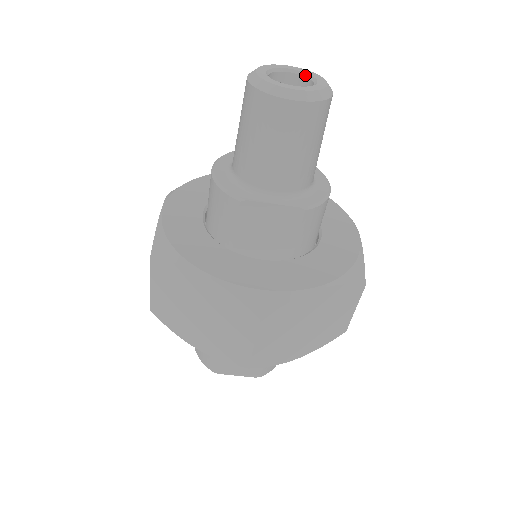
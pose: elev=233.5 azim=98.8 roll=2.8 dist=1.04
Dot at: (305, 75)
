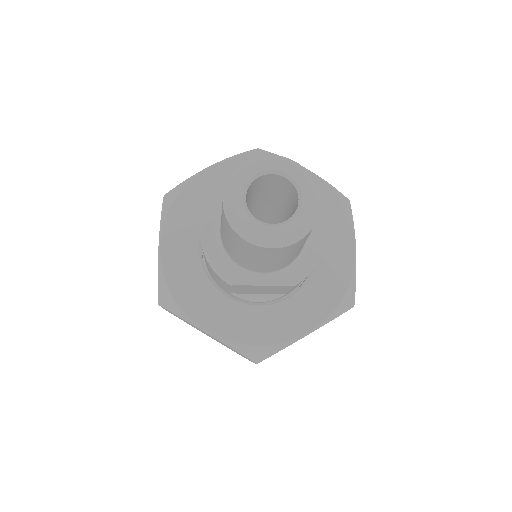
Dot at: (289, 179)
